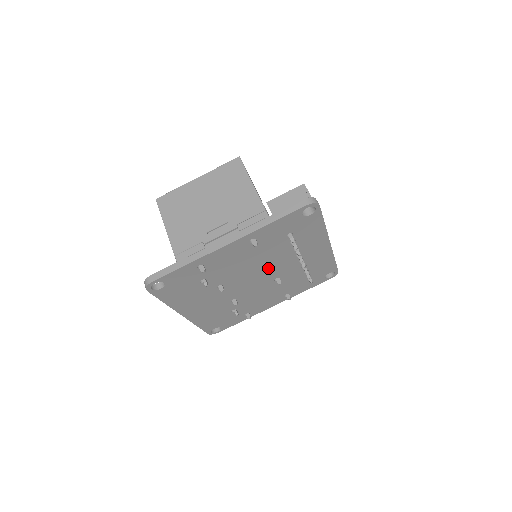
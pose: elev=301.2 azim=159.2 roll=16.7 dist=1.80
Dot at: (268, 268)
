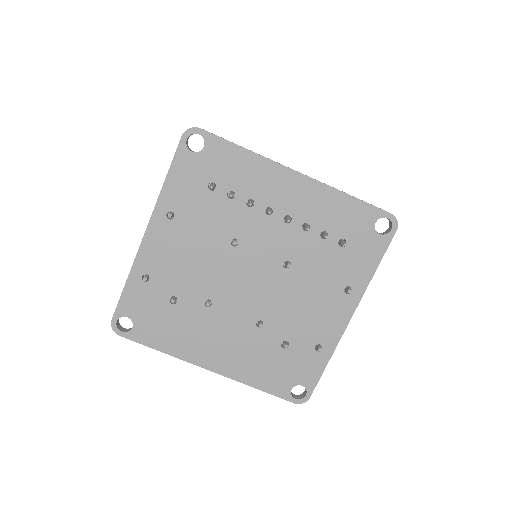
Dot at: occluded
